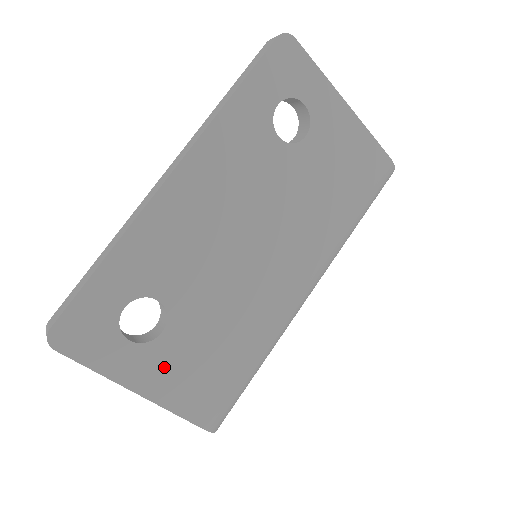
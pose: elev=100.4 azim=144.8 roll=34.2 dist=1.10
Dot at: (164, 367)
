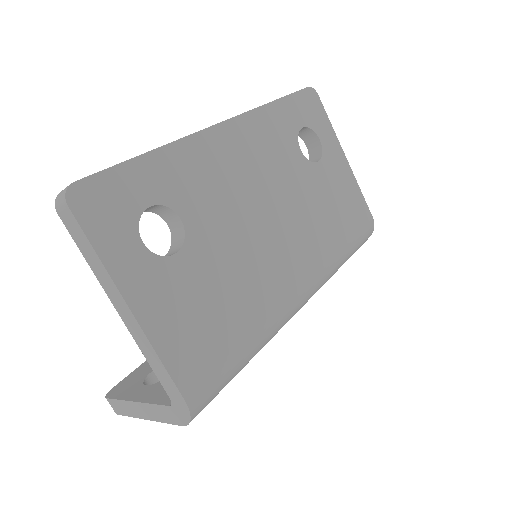
Dot at: (166, 294)
